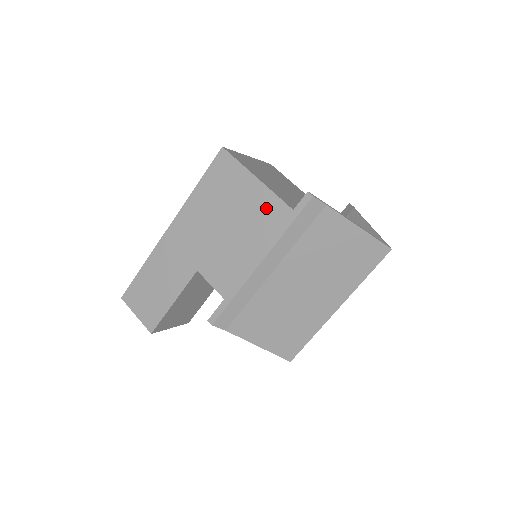
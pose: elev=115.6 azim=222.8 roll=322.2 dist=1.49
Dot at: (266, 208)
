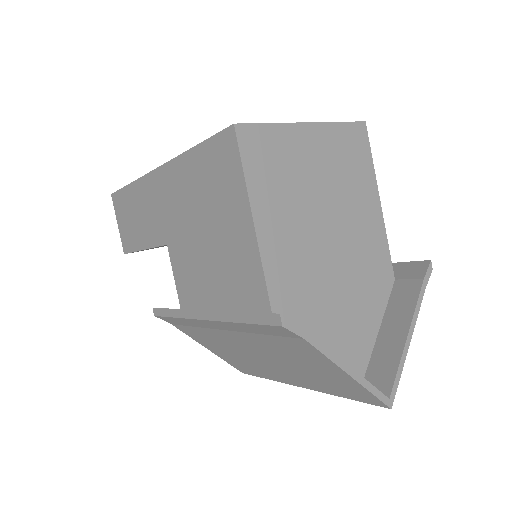
Dot at: (245, 261)
